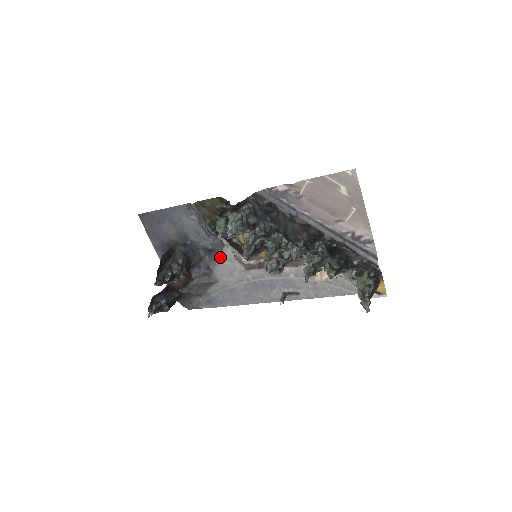
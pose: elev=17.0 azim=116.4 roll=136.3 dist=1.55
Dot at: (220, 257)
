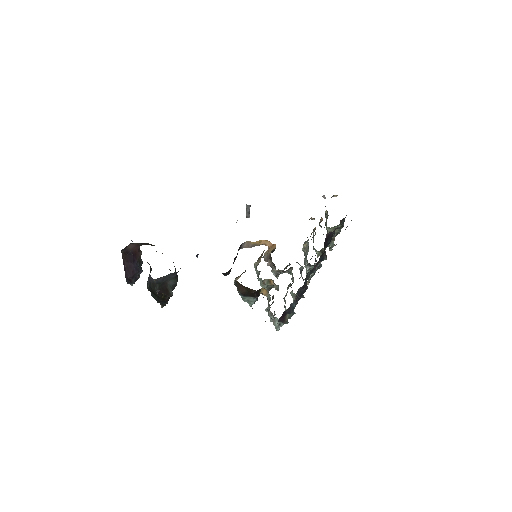
Dot at: occluded
